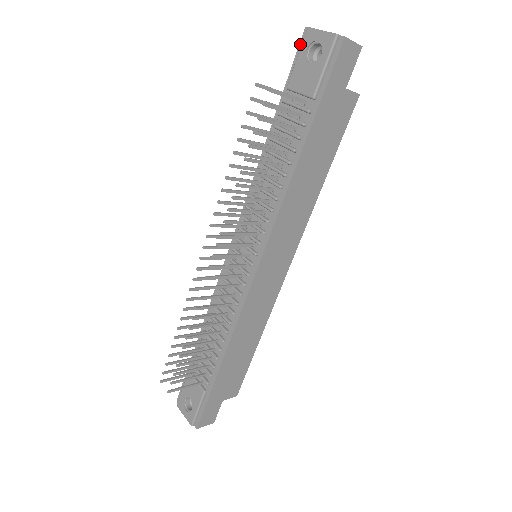
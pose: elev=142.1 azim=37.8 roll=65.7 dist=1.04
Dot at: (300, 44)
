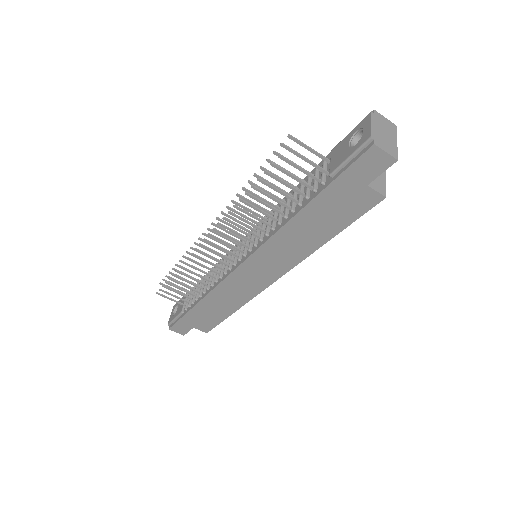
Dot at: (362, 121)
